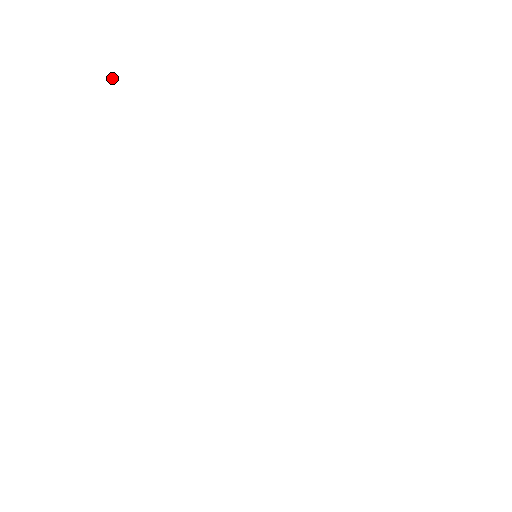
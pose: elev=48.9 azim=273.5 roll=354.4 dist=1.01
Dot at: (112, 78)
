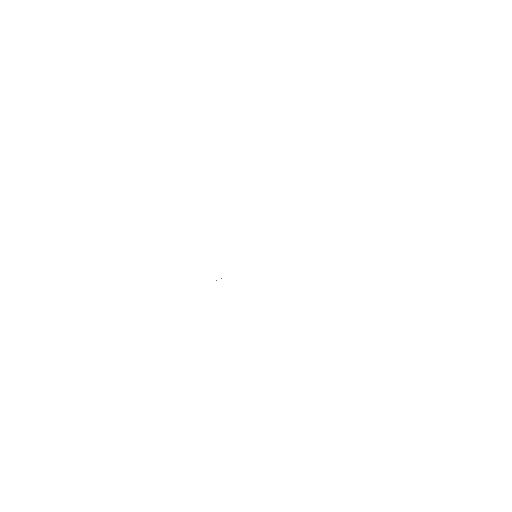
Dot at: occluded
